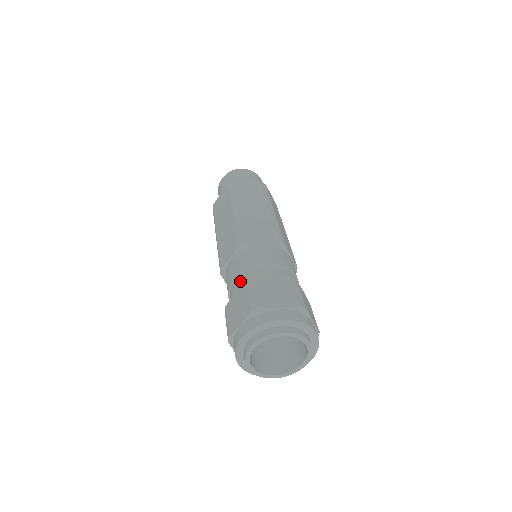
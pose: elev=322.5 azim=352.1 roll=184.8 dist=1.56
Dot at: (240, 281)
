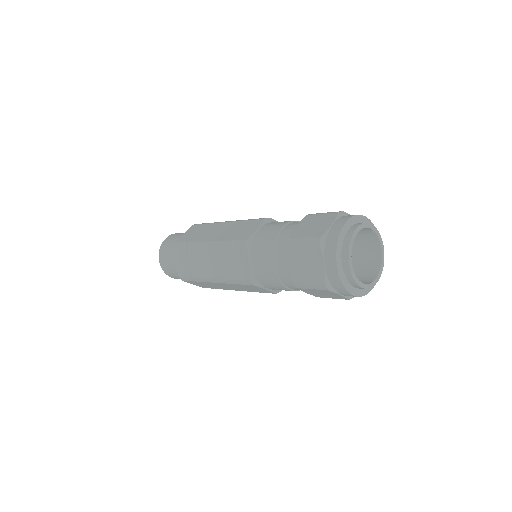
Dot at: (280, 257)
